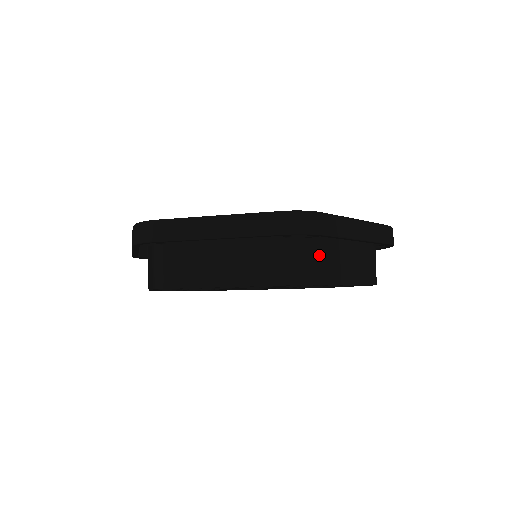
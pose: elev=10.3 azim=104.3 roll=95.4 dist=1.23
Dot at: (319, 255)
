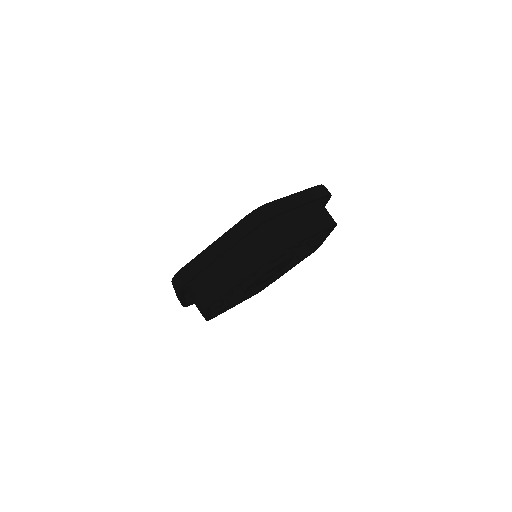
Dot at: (284, 227)
